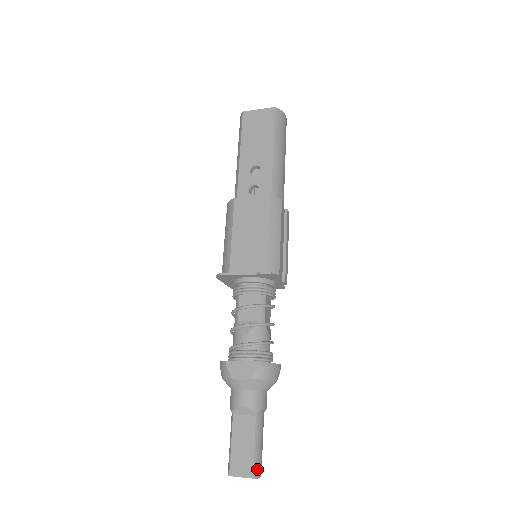
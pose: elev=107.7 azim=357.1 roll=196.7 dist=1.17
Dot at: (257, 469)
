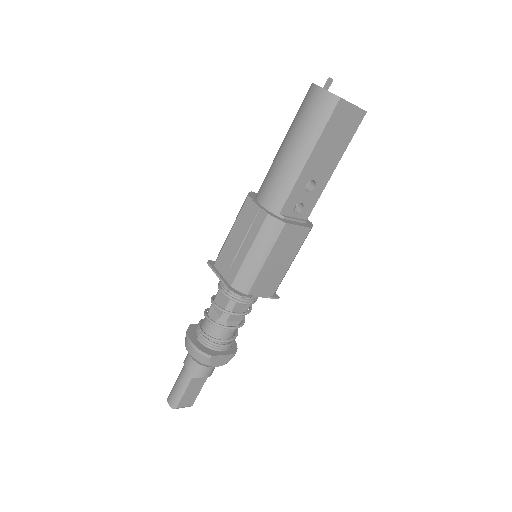
Dot at: (194, 401)
